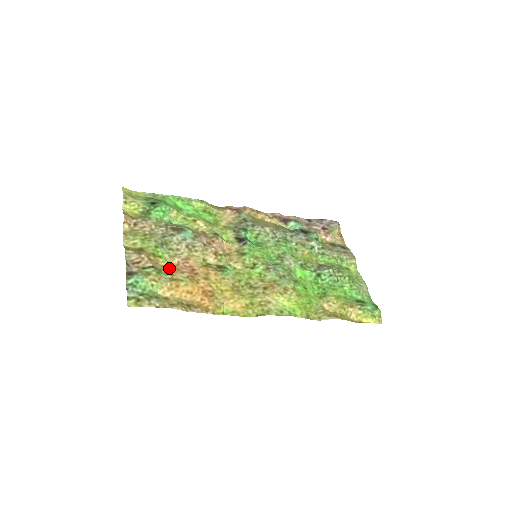
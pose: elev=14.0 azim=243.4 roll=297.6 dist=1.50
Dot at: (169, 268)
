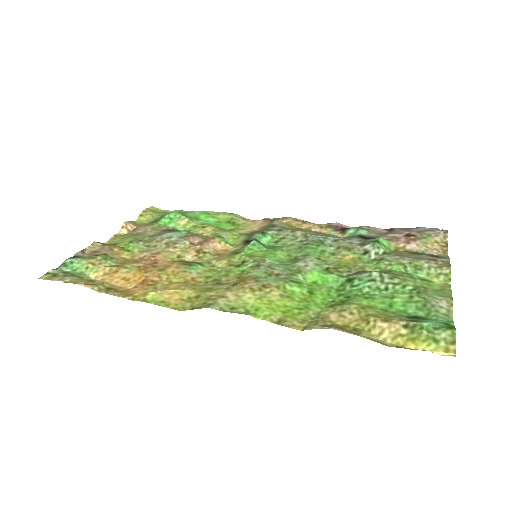
Dot at: (128, 260)
